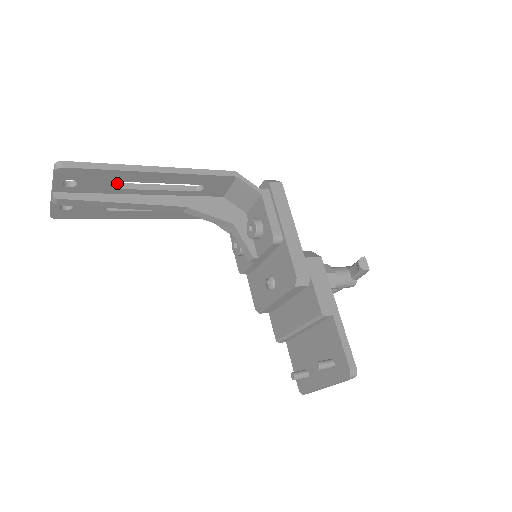
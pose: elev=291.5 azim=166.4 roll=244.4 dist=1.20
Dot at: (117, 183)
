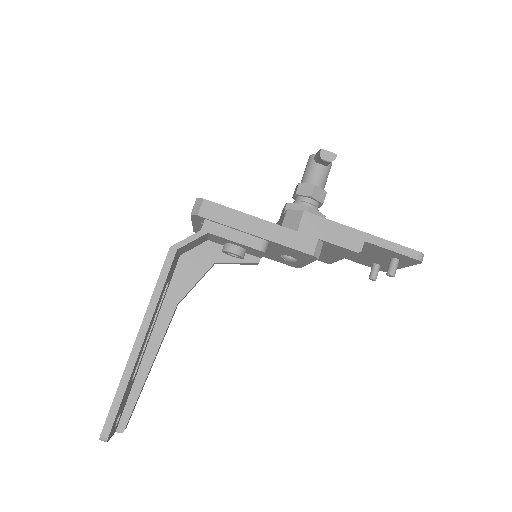
Dot at: occluded
